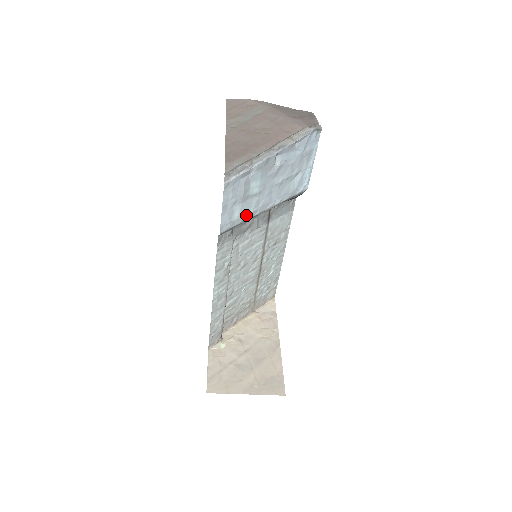
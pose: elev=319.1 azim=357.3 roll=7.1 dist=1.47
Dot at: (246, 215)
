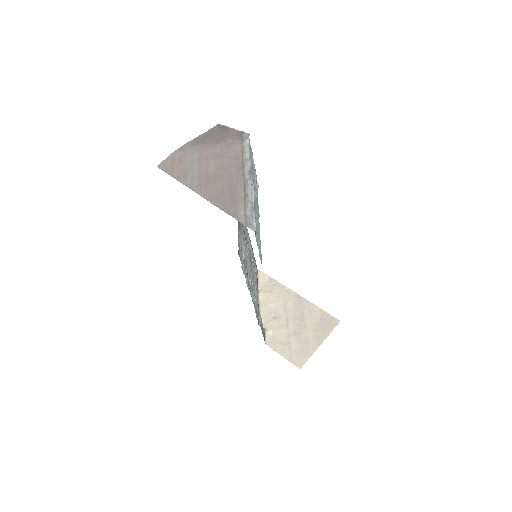
Dot at: occluded
